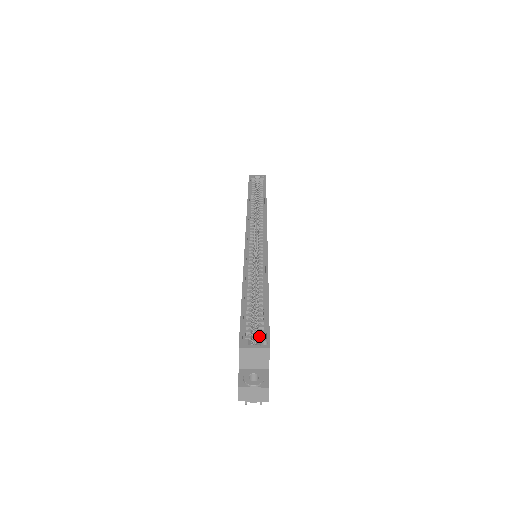
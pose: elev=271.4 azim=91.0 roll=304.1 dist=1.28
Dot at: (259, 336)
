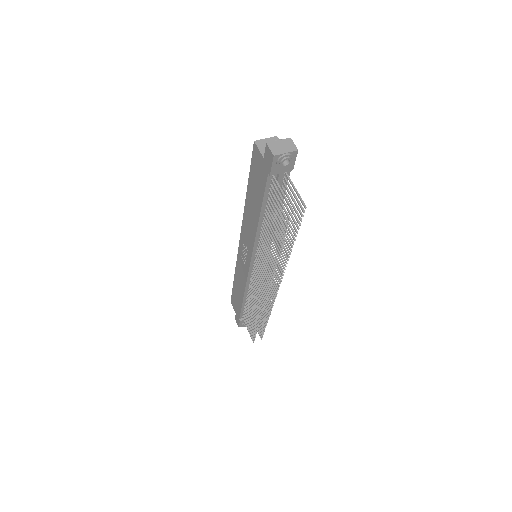
Dot at: occluded
